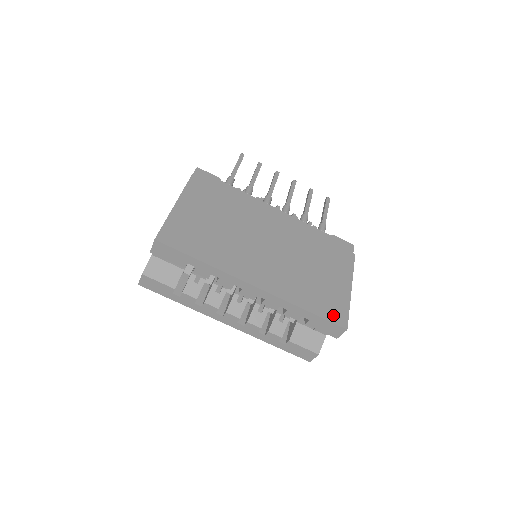
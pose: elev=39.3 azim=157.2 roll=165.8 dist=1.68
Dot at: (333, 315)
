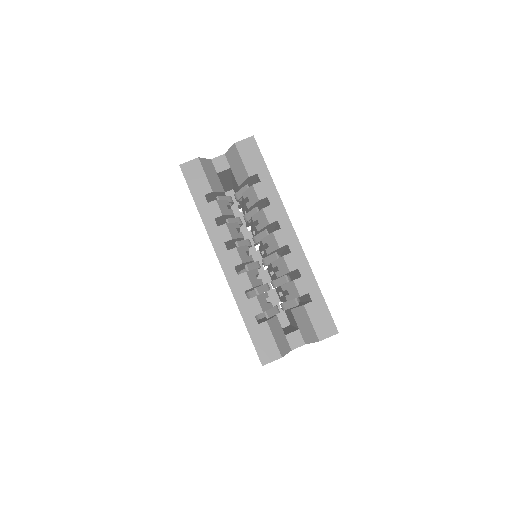
Dot at: occluded
